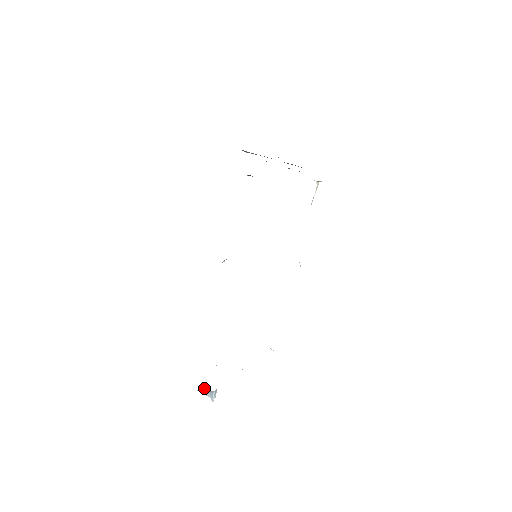
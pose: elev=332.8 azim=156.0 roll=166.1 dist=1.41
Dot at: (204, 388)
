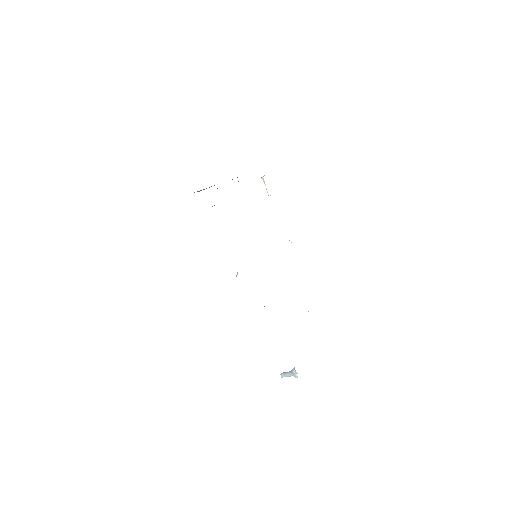
Dot at: (285, 372)
